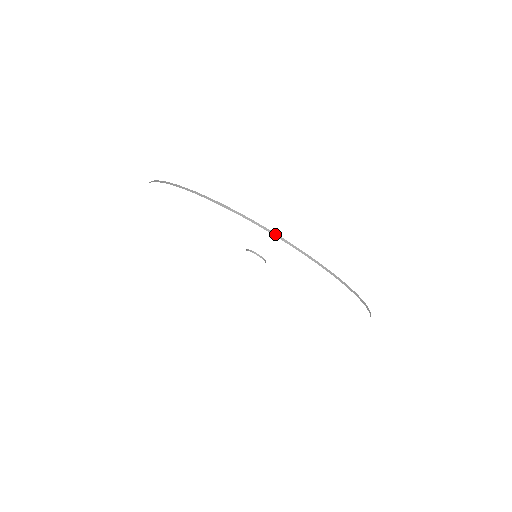
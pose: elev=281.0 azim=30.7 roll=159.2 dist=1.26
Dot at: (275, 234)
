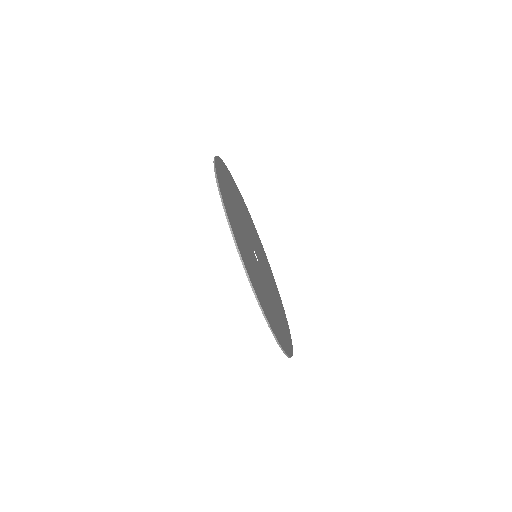
Dot at: (286, 355)
